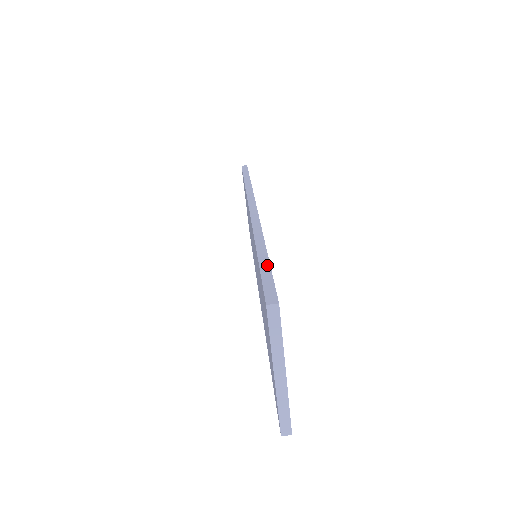
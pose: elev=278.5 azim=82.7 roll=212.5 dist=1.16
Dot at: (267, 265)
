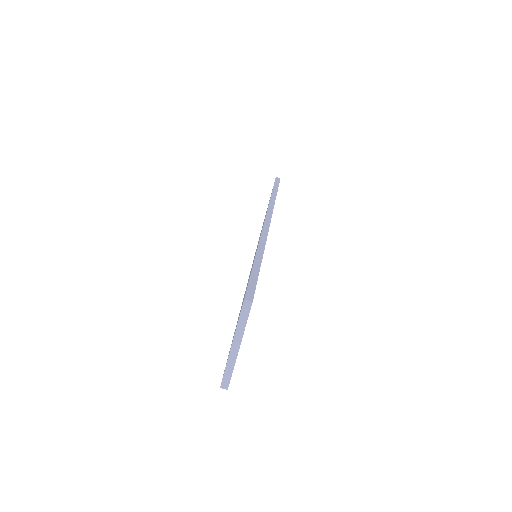
Dot at: (257, 272)
